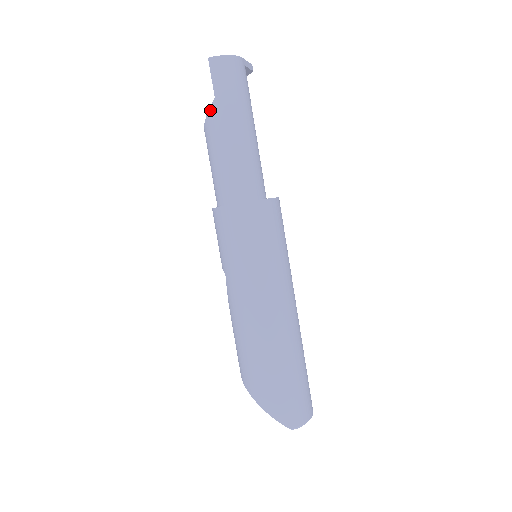
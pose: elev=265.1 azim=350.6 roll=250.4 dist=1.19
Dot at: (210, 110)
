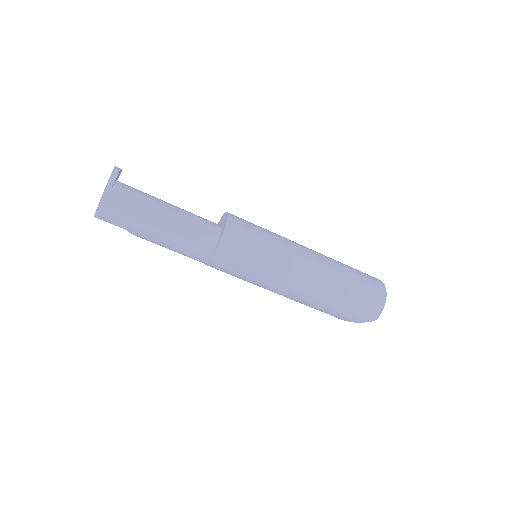
Dot at: occluded
